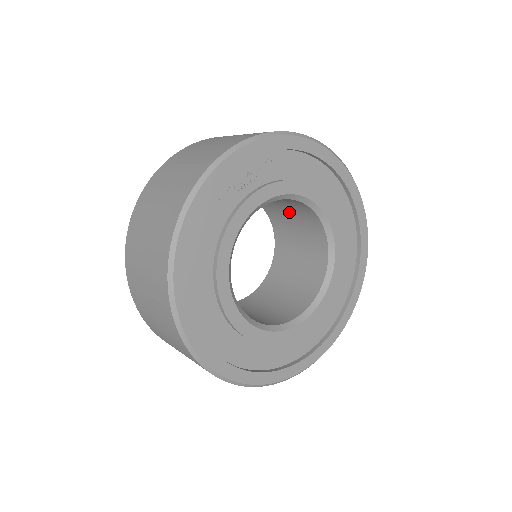
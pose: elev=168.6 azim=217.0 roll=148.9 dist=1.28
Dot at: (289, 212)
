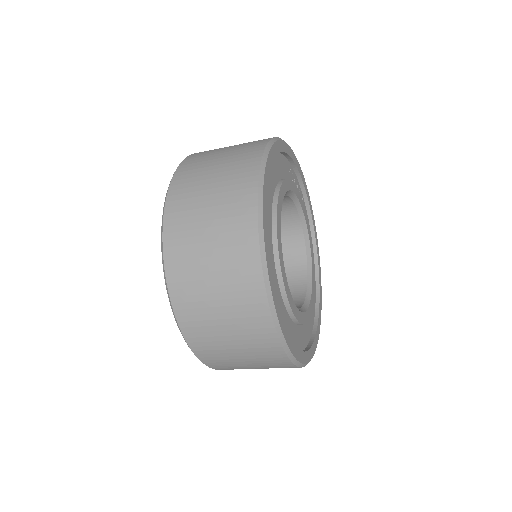
Dot at: occluded
